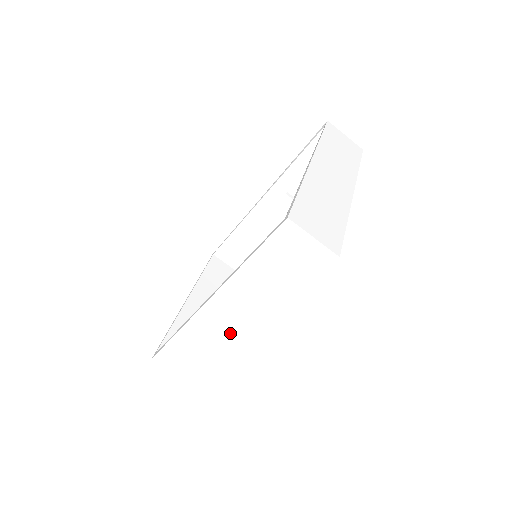
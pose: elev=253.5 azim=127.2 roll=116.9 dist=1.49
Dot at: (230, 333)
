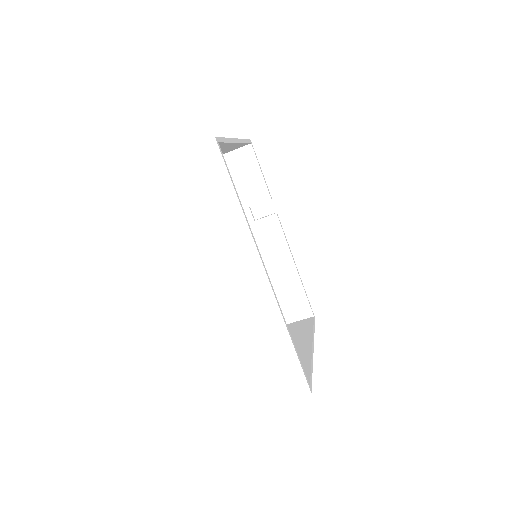
Dot at: (260, 293)
